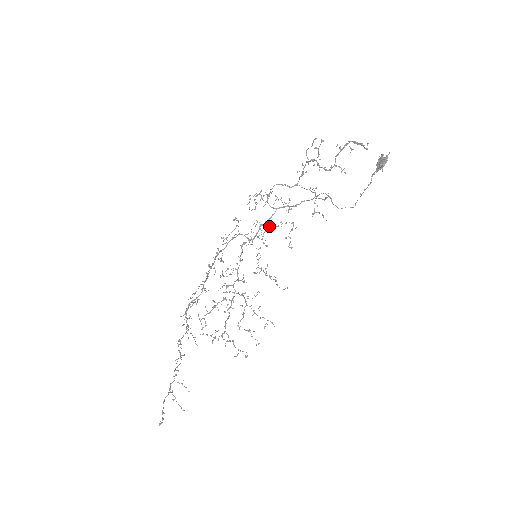
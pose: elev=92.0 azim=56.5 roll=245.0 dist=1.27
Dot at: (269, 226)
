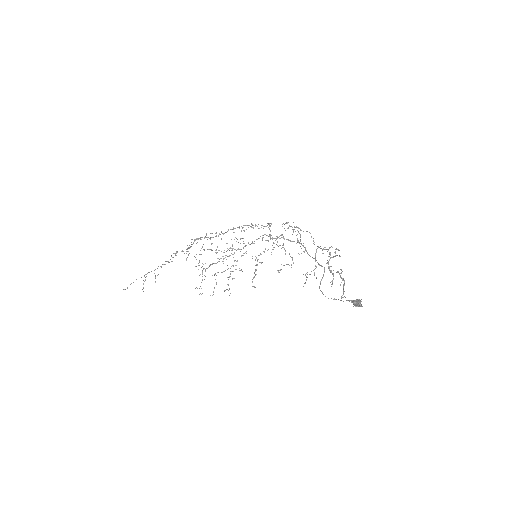
Dot at: (283, 247)
